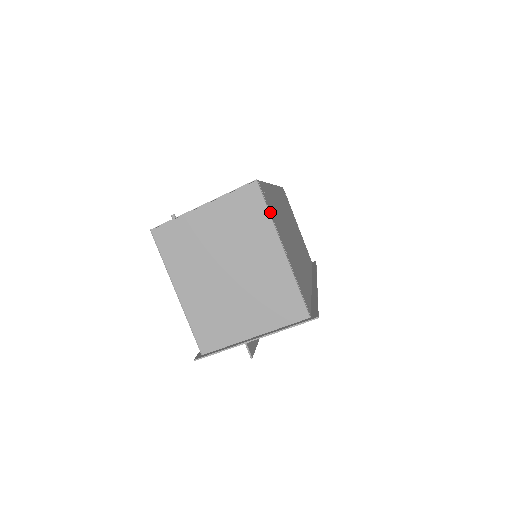
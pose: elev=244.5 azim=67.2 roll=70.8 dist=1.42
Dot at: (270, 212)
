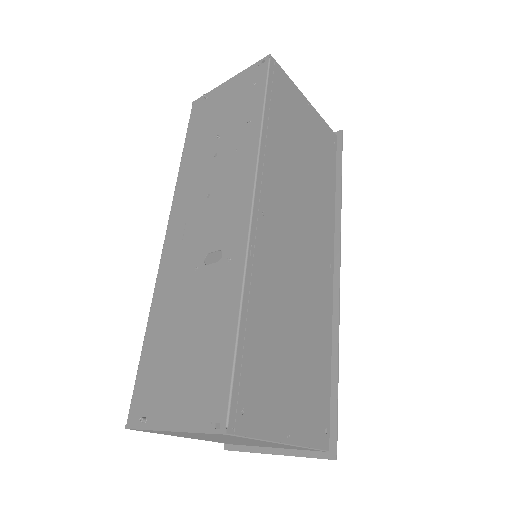
Dot at: (256, 437)
